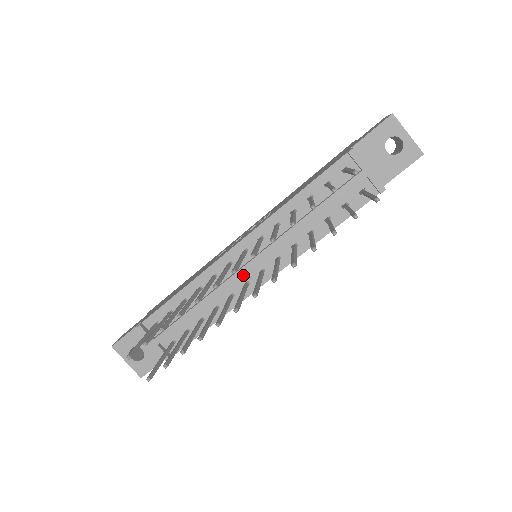
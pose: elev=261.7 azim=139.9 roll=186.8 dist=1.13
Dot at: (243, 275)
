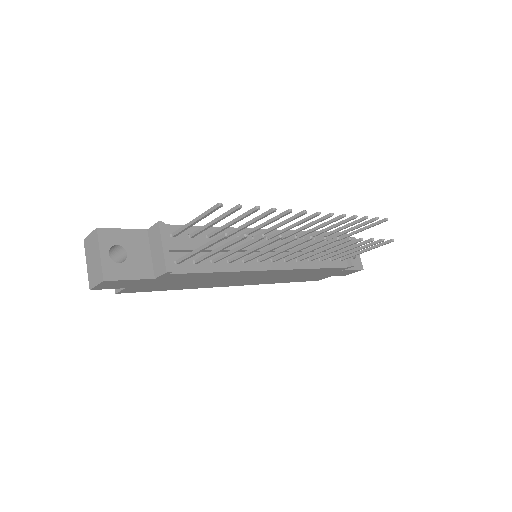
Dot at: occluded
